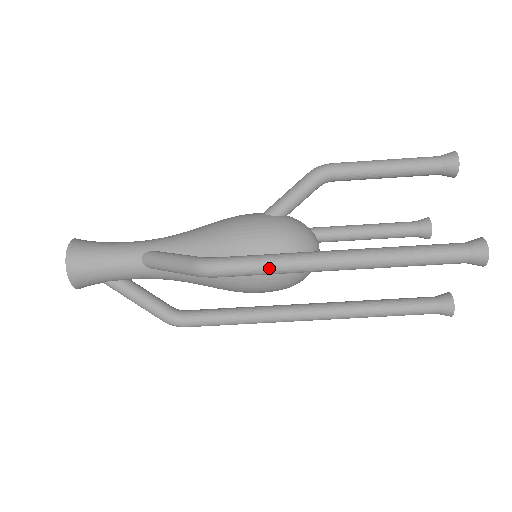
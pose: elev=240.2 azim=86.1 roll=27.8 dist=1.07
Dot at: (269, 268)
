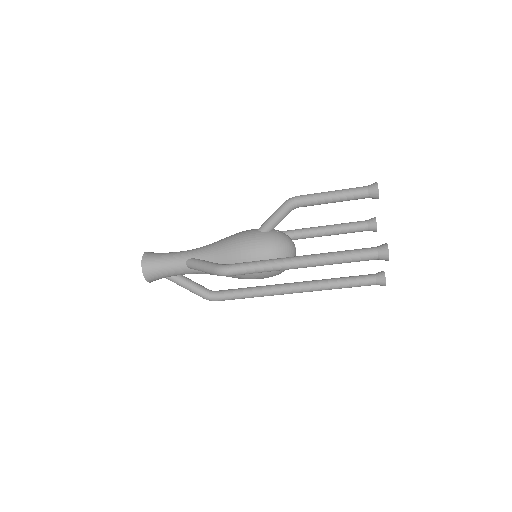
Dot at: (258, 270)
